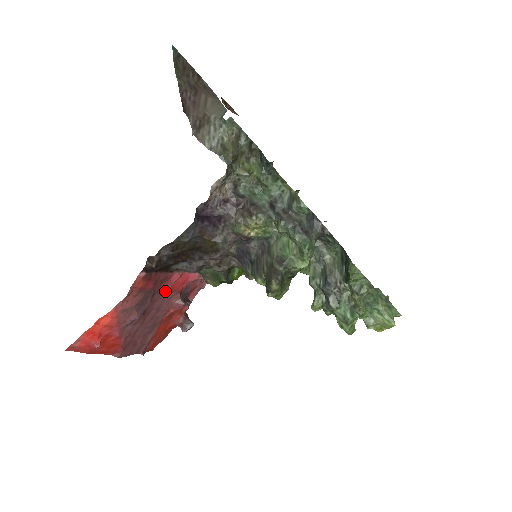
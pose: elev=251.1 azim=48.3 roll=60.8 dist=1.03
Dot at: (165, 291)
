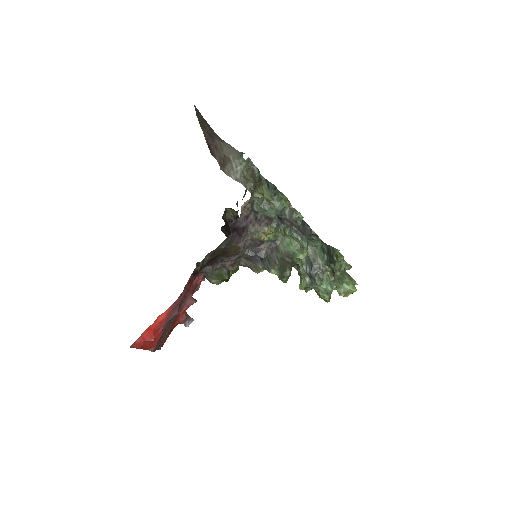
Dot at: (189, 291)
